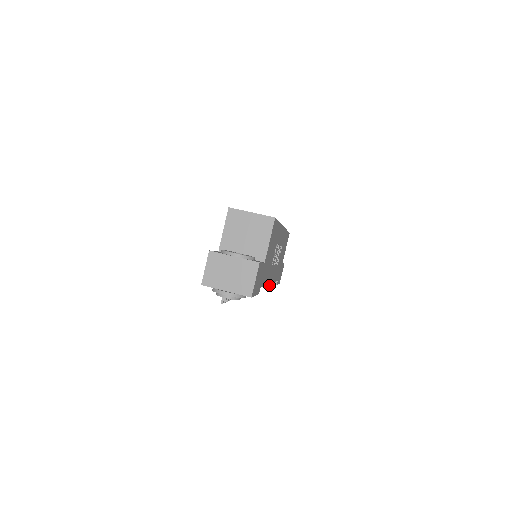
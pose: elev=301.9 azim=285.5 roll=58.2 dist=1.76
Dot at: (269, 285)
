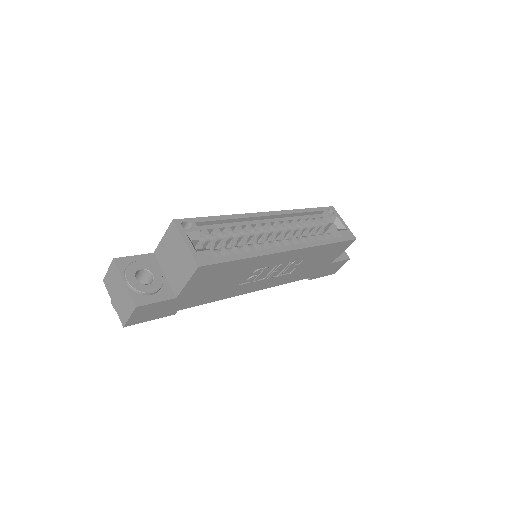
Dot at: occluded
